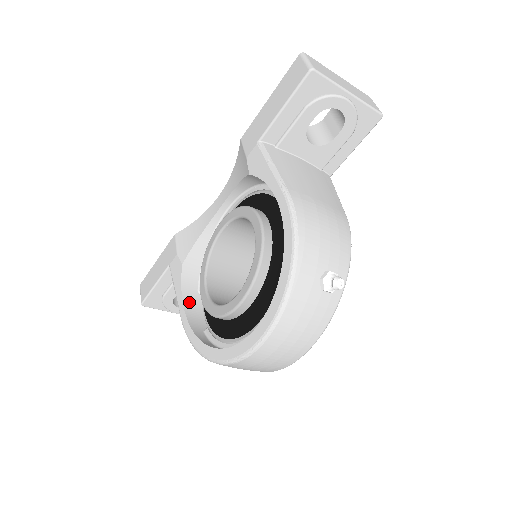
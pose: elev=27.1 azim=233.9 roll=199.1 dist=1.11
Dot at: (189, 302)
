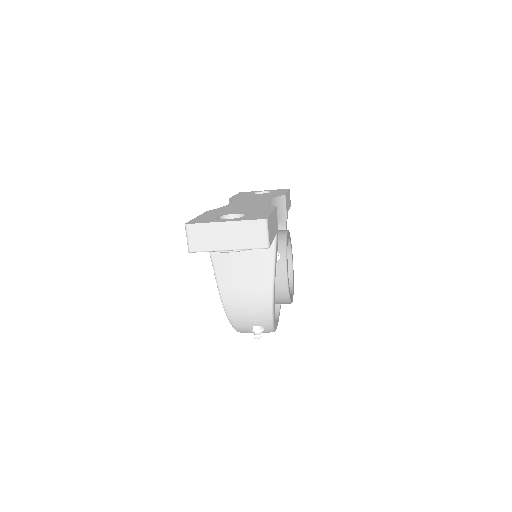
Dot at: occluded
